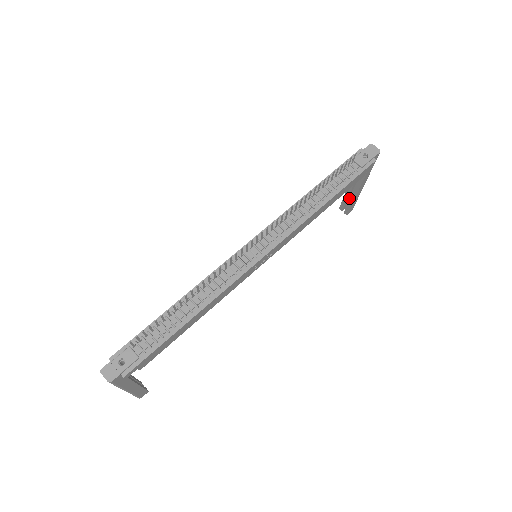
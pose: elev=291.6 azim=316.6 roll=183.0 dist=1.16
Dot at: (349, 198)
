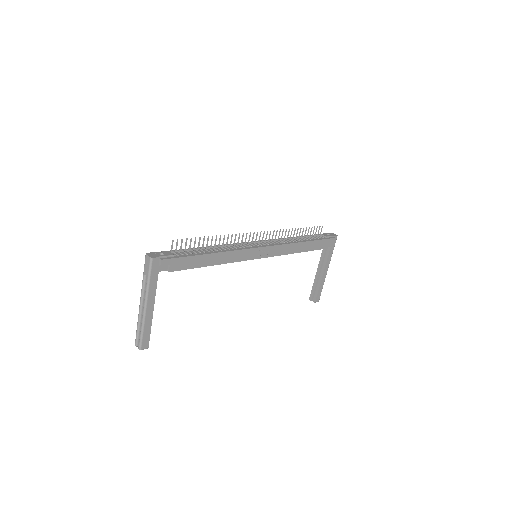
Dot at: occluded
